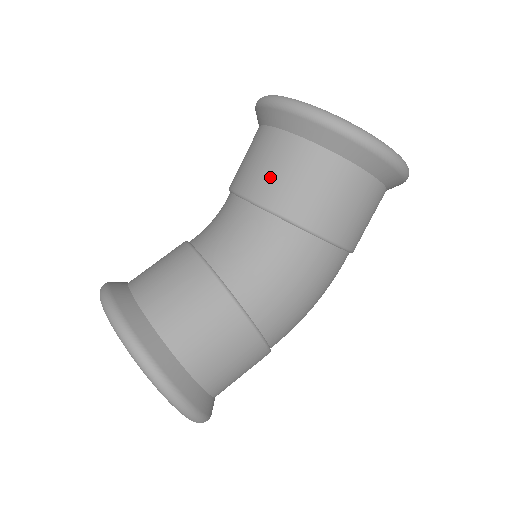
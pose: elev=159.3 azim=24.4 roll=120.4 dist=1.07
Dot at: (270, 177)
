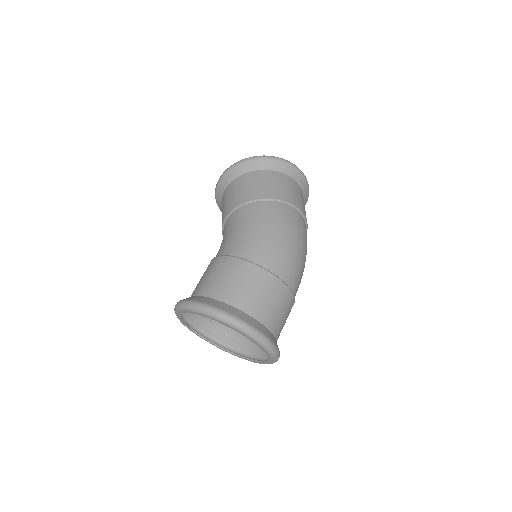
Dot at: occluded
